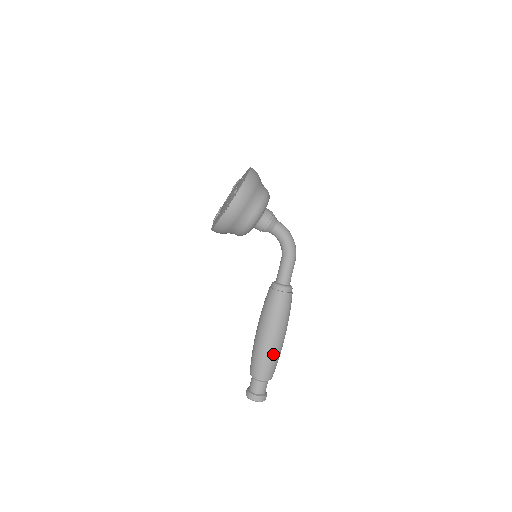
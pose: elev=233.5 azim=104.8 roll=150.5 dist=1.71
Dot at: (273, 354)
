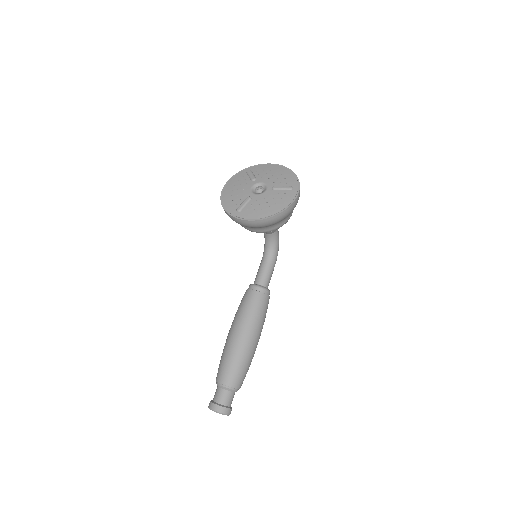
Dot at: occluded
